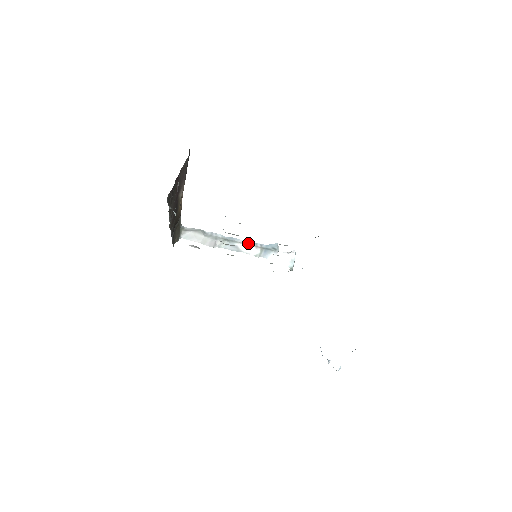
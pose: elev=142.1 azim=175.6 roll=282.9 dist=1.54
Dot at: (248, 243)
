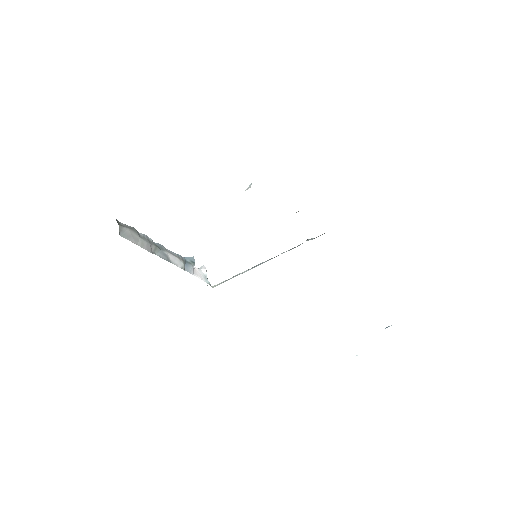
Dot at: (173, 253)
